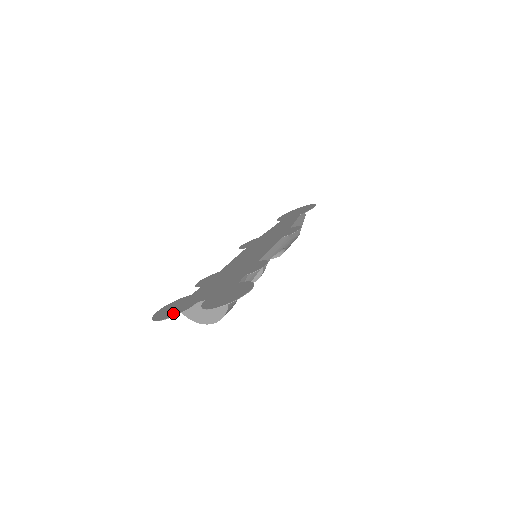
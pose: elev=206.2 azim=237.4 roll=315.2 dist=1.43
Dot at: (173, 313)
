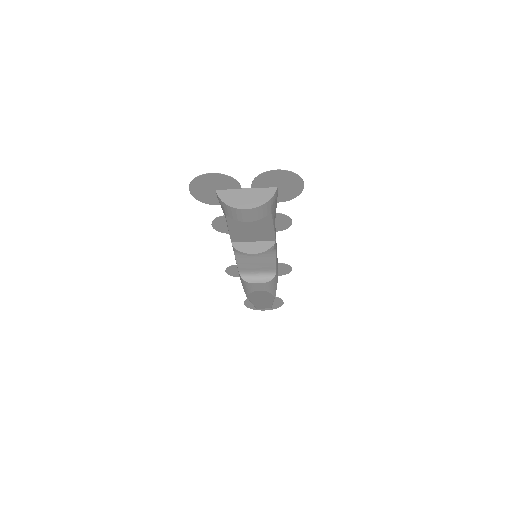
Dot at: (220, 179)
